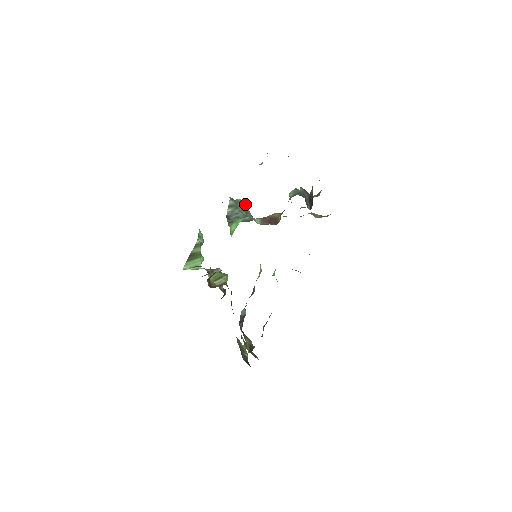
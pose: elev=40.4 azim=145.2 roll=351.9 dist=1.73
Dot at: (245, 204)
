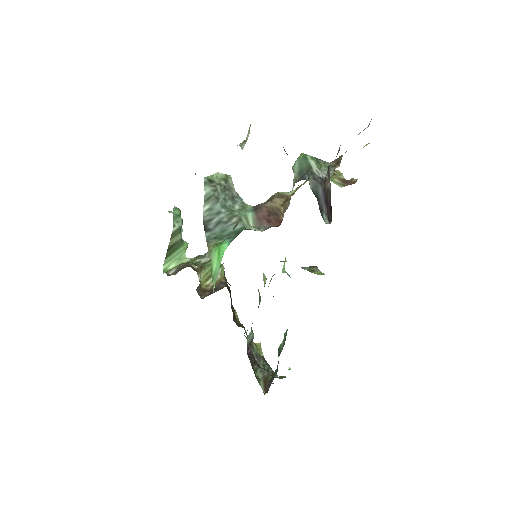
Dot at: (229, 181)
